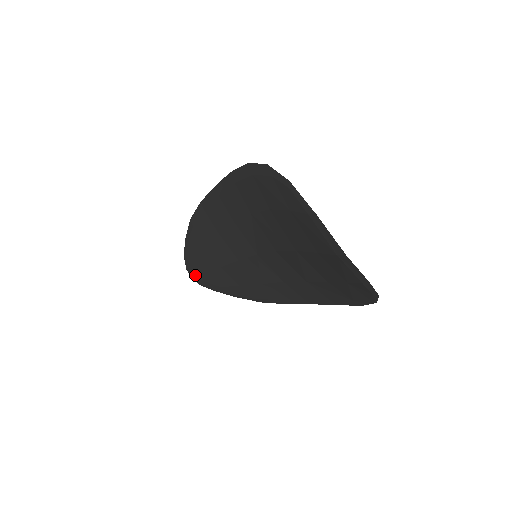
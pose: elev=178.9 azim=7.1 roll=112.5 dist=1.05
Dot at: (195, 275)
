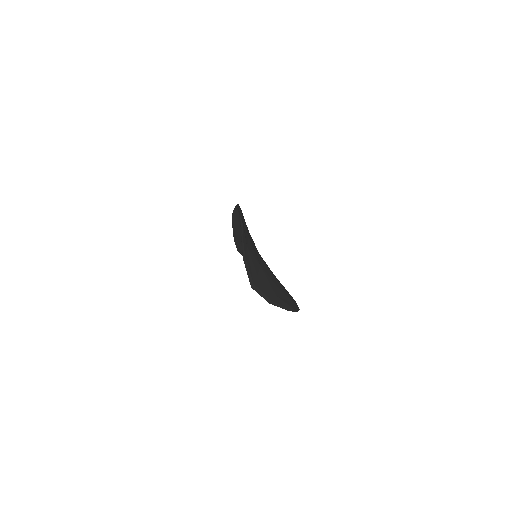
Dot at: (238, 249)
